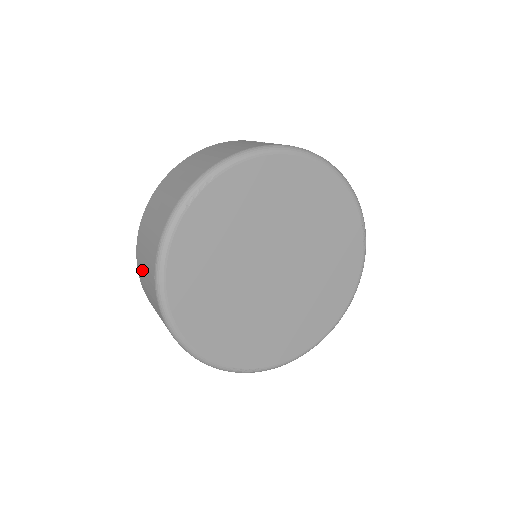
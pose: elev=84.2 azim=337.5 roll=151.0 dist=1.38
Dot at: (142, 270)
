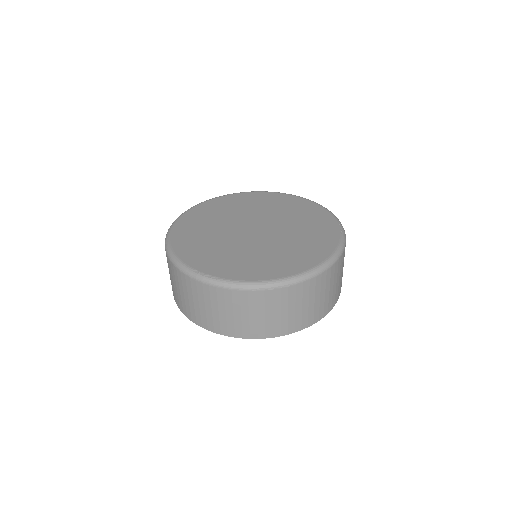
Dot at: occluded
